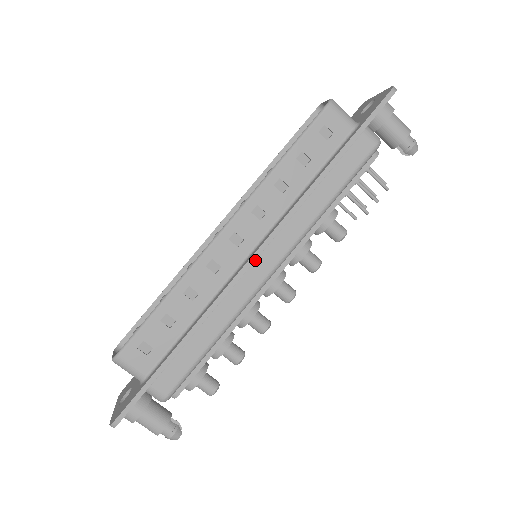
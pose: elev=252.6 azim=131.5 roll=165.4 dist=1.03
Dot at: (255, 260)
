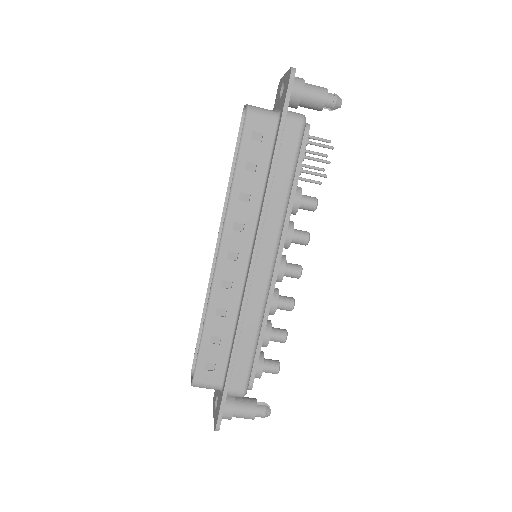
Dot at: (255, 264)
